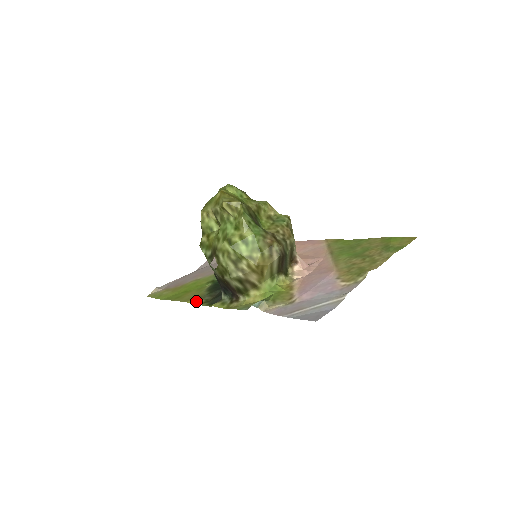
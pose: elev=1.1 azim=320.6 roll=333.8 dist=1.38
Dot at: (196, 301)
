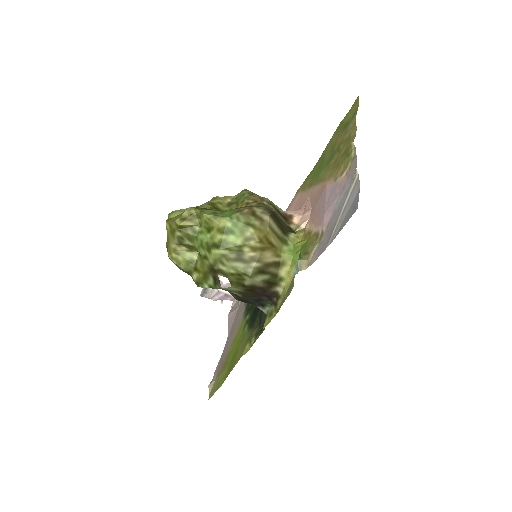
Dot at: (248, 346)
